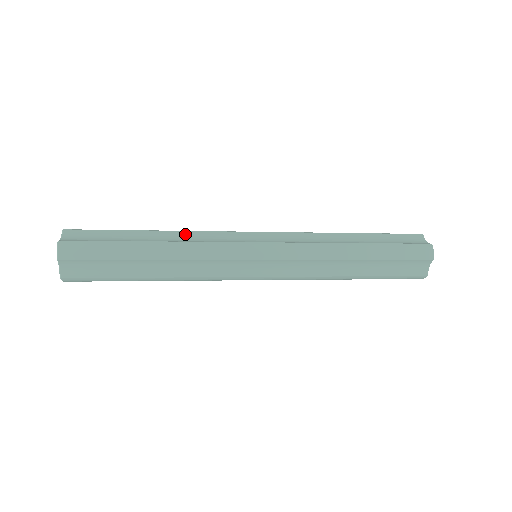
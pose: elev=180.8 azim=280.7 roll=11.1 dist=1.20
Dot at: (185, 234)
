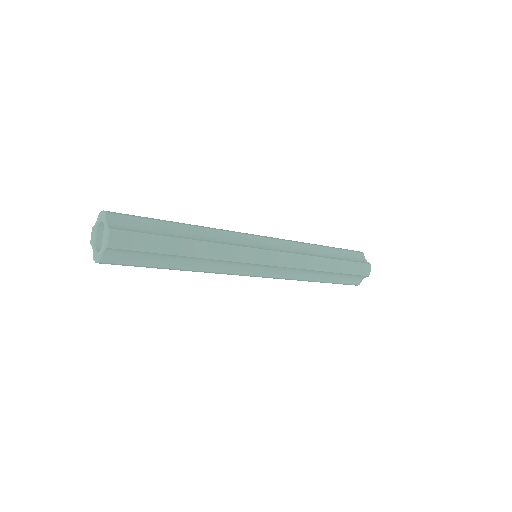
Dot at: (211, 232)
